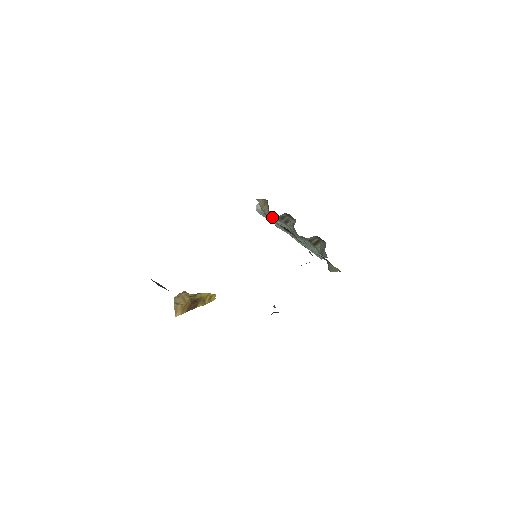
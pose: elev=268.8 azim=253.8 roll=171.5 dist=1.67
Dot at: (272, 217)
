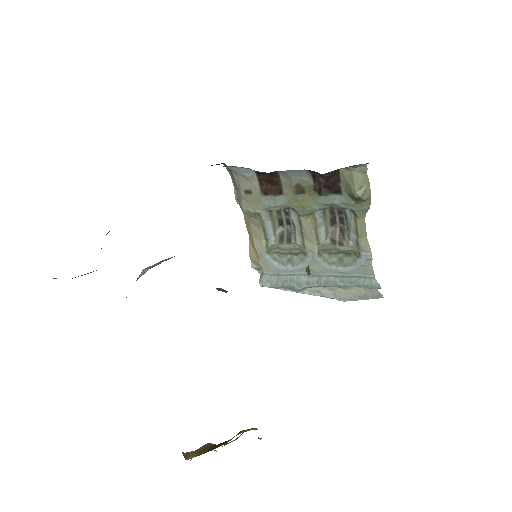
Dot at: (277, 264)
